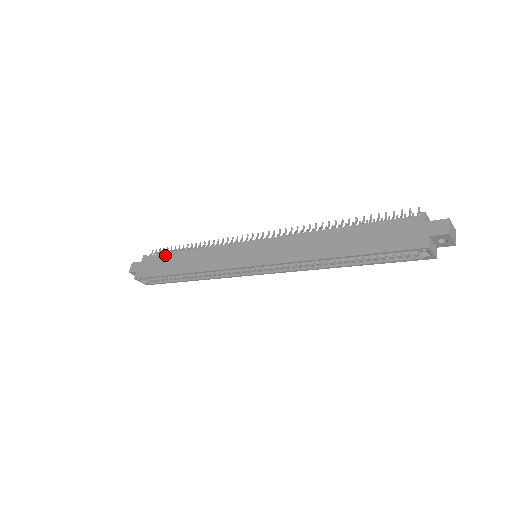
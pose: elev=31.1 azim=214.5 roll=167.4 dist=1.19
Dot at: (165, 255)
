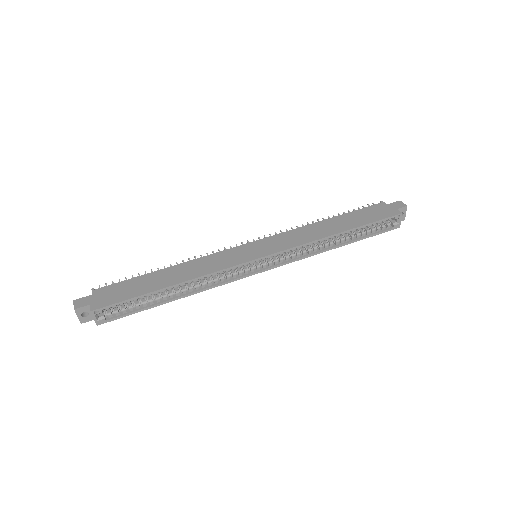
Dot at: (134, 279)
